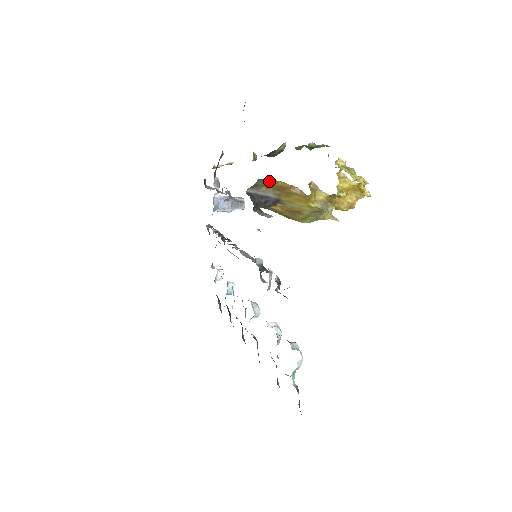
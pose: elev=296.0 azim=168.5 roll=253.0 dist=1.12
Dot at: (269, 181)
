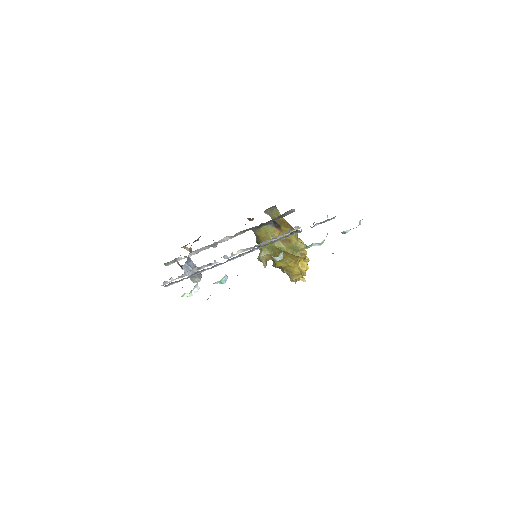
Dot at: (278, 213)
